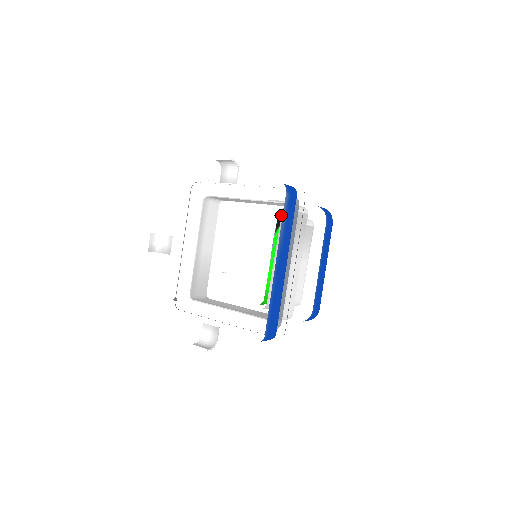
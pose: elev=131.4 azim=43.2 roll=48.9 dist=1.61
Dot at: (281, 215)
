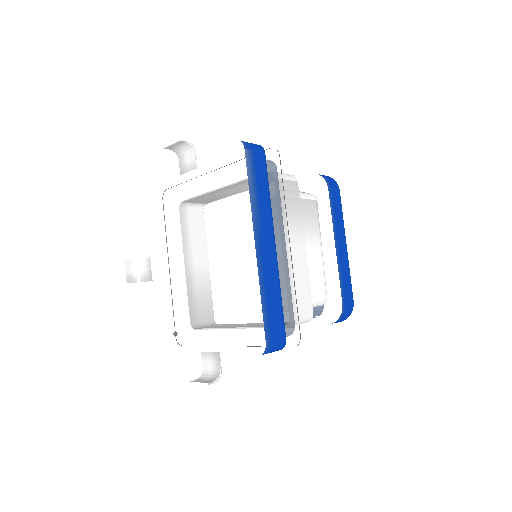
Dot at: occluded
